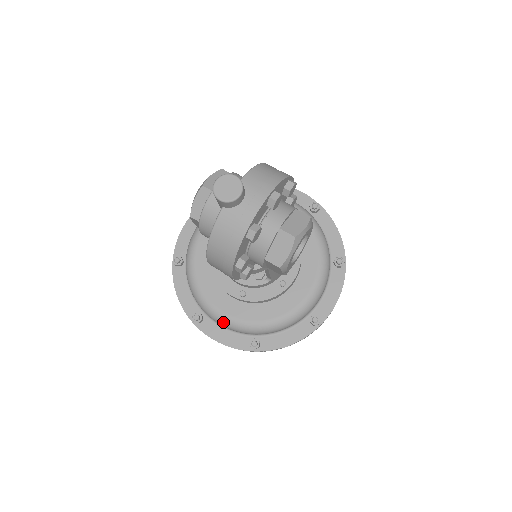
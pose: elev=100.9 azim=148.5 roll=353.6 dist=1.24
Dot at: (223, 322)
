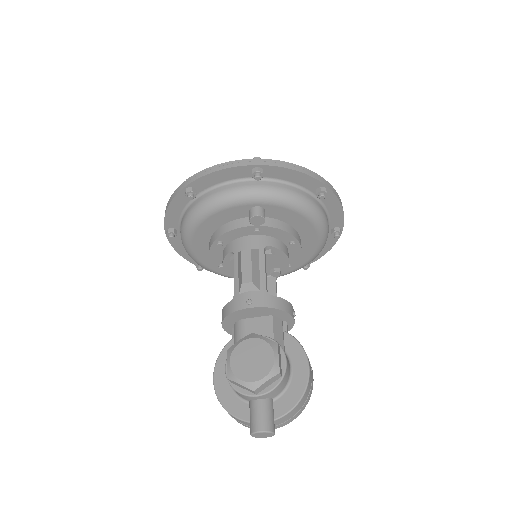
Dot at: (190, 256)
